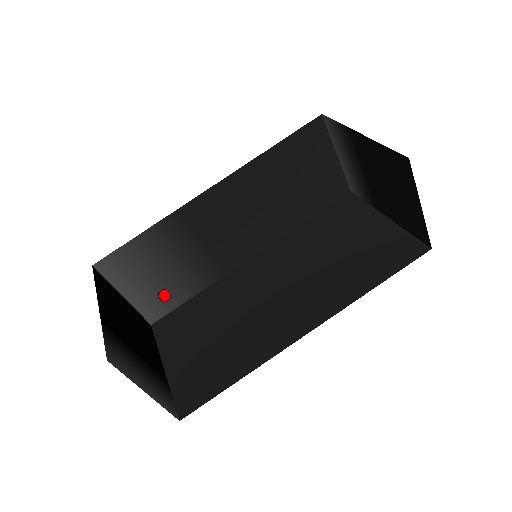
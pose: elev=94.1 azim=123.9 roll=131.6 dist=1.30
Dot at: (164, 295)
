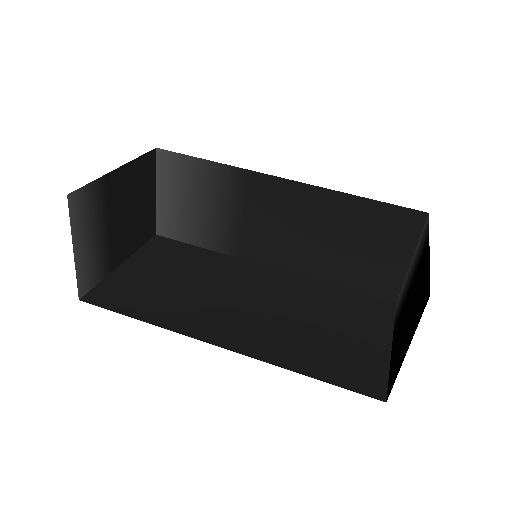
Dot at: (183, 223)
